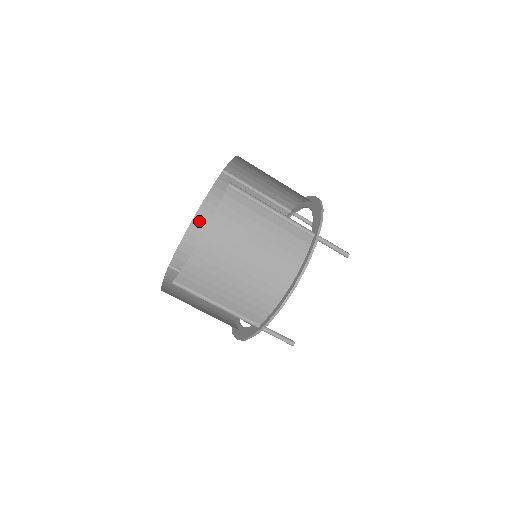
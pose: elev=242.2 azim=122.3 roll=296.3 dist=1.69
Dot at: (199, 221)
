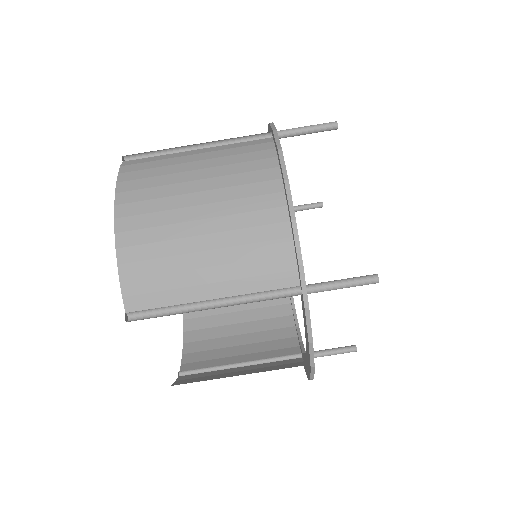
Dot at: occluded
